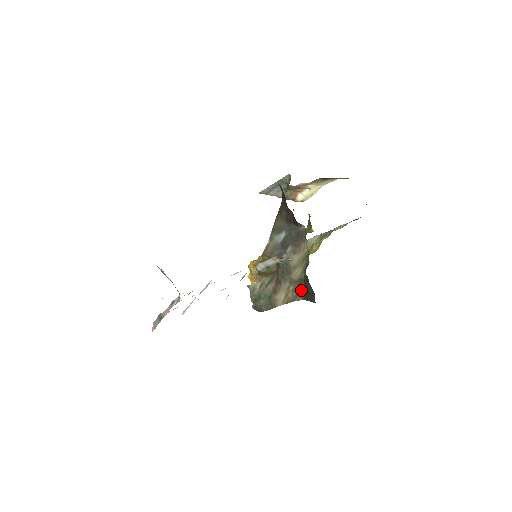
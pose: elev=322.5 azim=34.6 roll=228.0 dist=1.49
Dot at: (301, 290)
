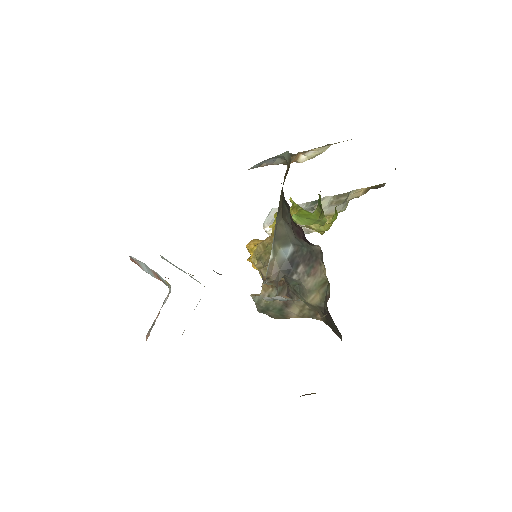
Dot at: (320, 314)
